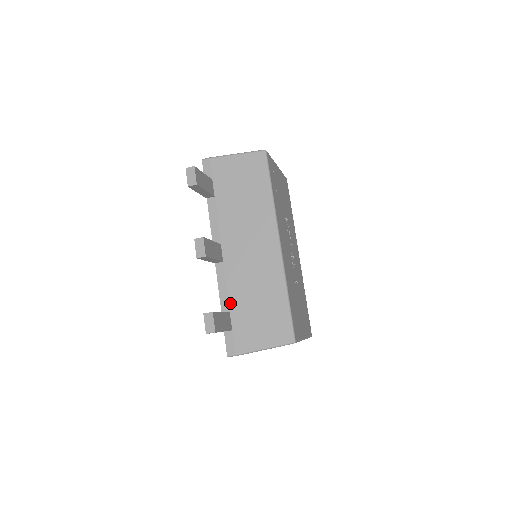
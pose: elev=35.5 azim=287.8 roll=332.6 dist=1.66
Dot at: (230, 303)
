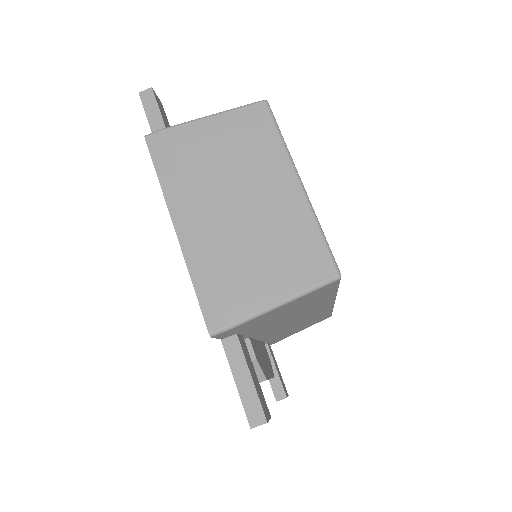
Dot at: occluded
